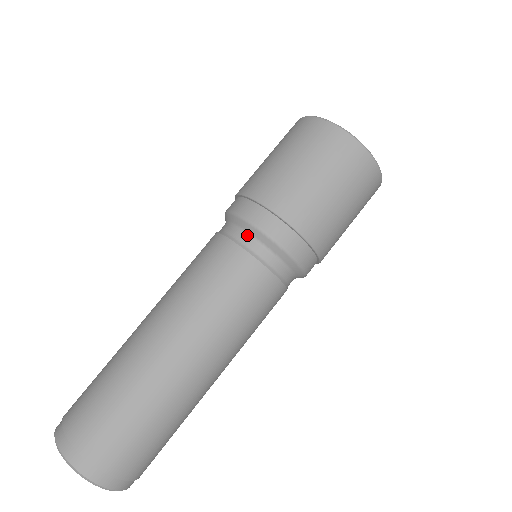
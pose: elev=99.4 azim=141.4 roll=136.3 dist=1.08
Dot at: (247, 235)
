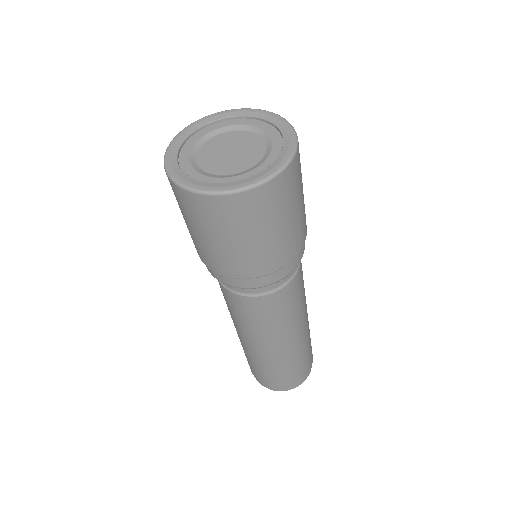
Dot at: occluded
